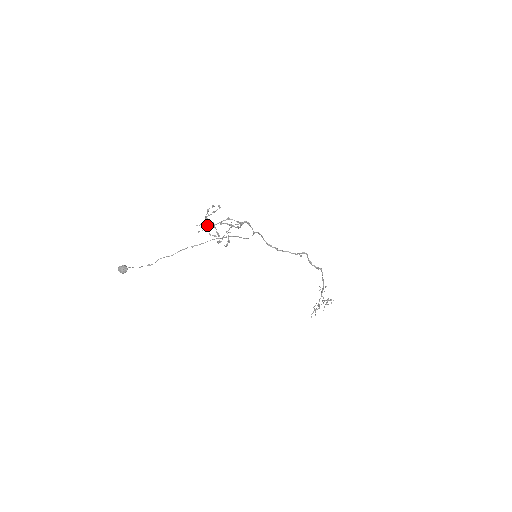
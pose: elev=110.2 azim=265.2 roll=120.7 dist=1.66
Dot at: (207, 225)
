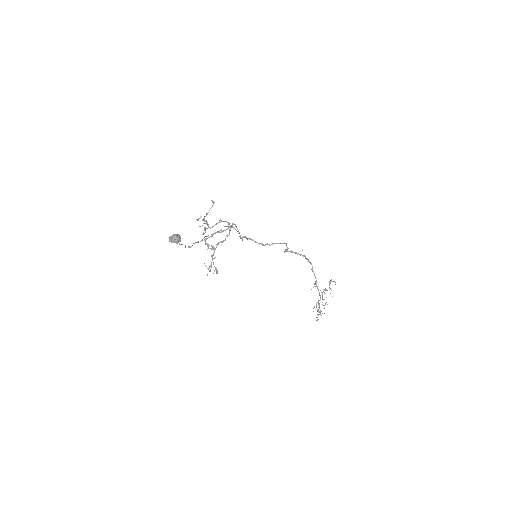
Dot at: (208, 225)
